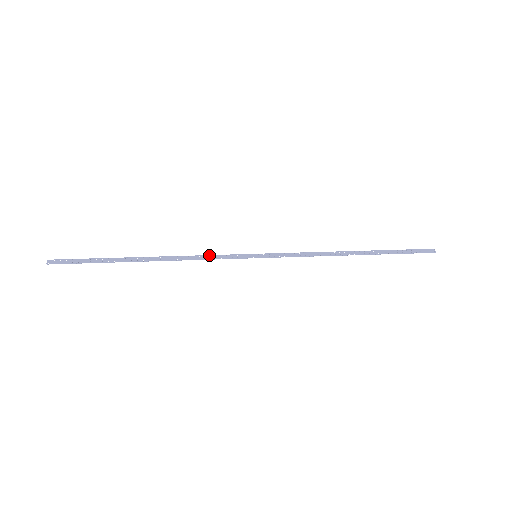
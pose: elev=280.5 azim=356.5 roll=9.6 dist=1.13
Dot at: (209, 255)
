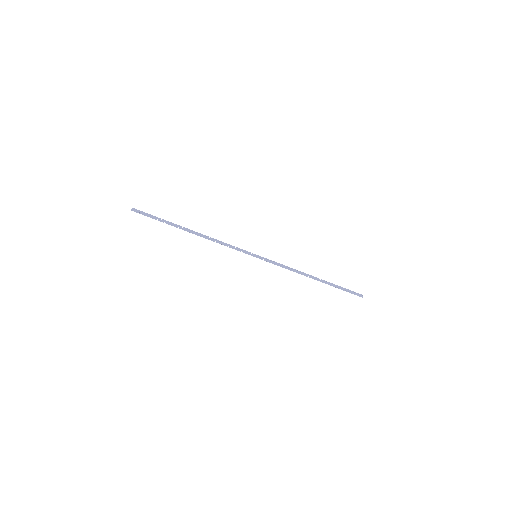
Dot at: (229, 244)
